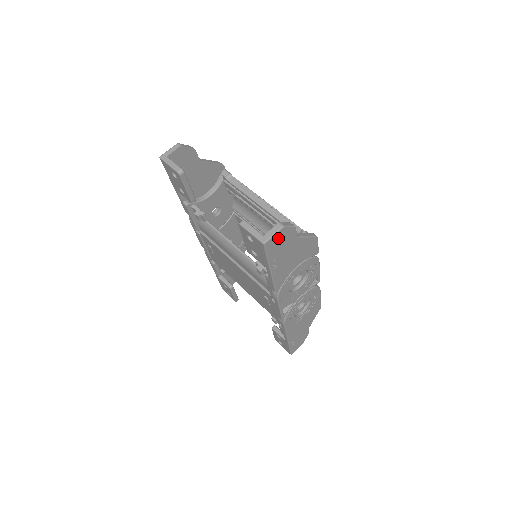
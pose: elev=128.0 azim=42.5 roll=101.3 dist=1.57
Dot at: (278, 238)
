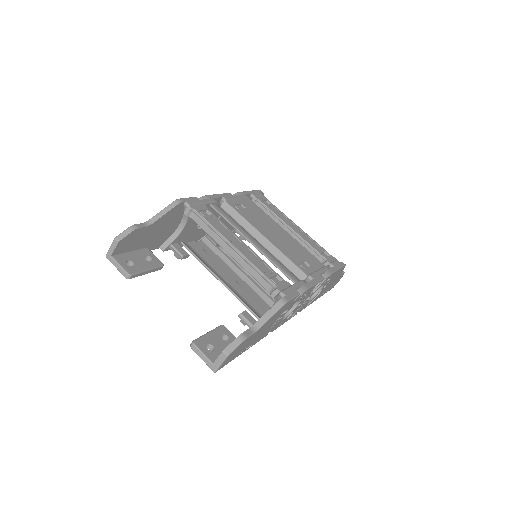
Dot at: (229, 357)
